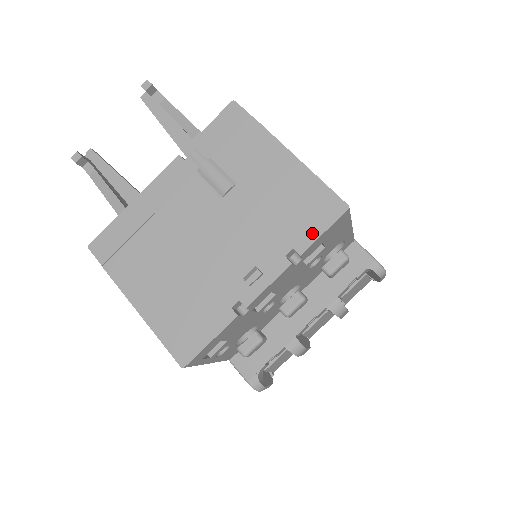
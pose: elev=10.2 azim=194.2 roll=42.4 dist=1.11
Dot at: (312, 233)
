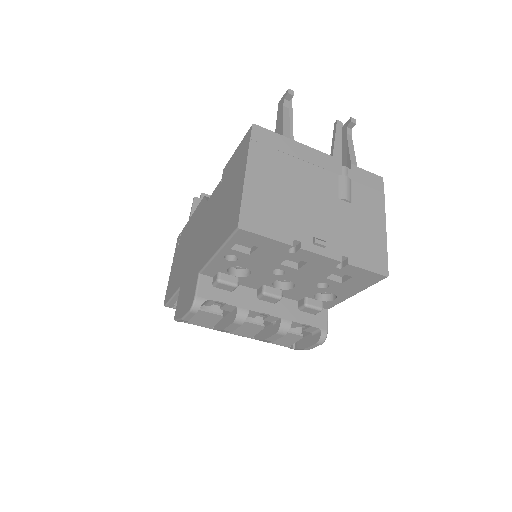
Dot at: (363, 264)
